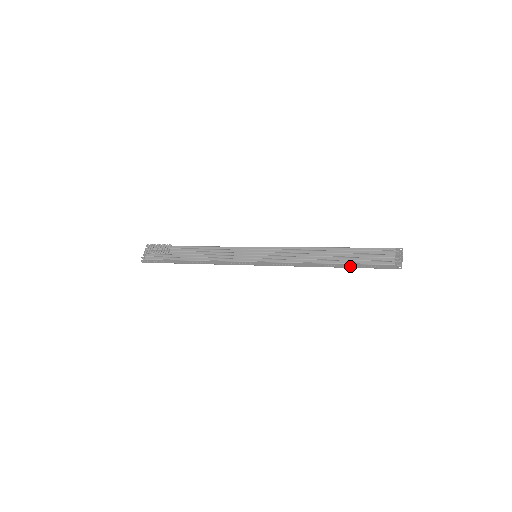
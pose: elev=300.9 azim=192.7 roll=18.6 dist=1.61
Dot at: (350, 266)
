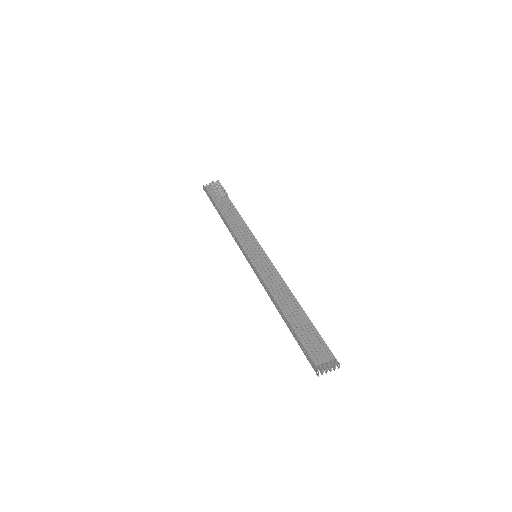
Dot at: (292, 331)
